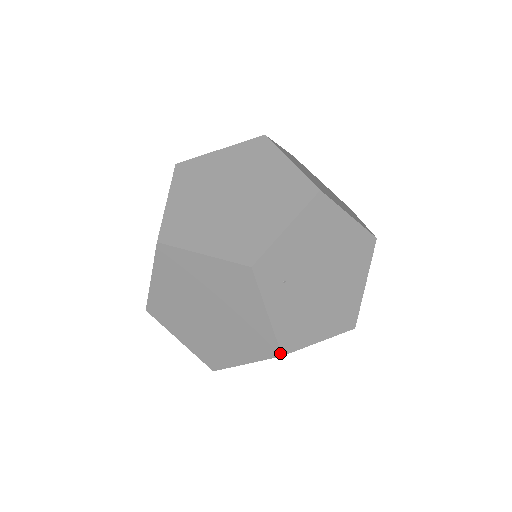
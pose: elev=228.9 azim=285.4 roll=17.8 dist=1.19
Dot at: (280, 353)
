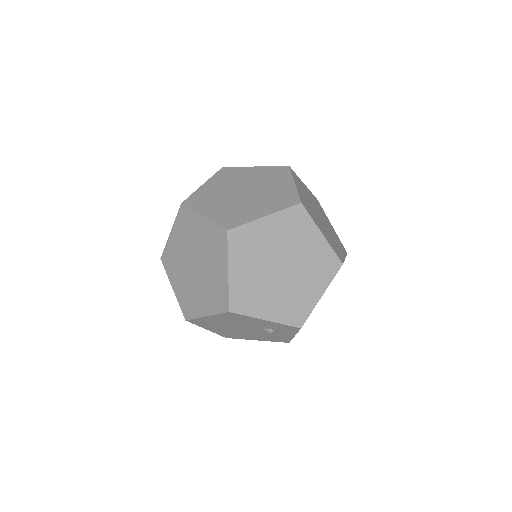
Dot at: (228, 309)
